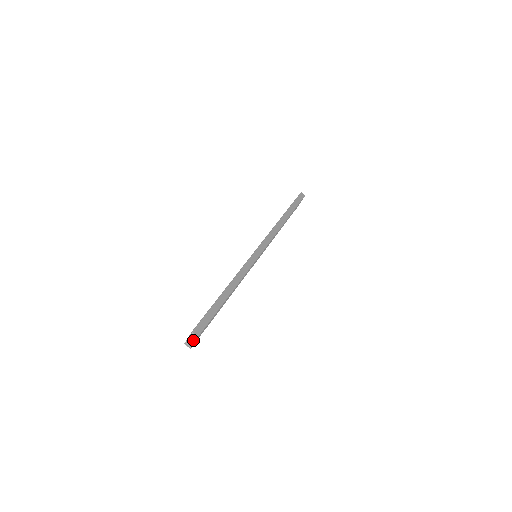
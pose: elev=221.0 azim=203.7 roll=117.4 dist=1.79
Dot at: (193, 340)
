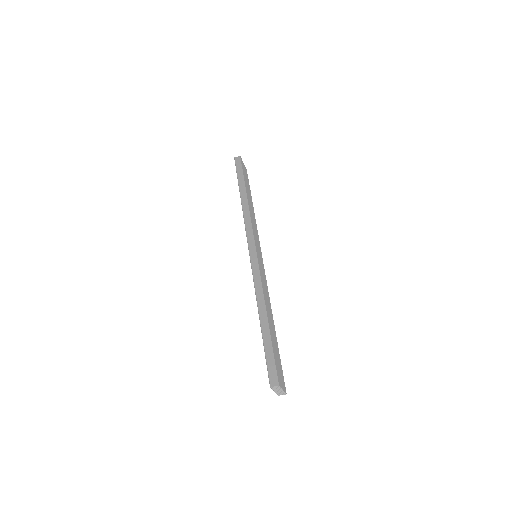
Dot at: (279, 389)
